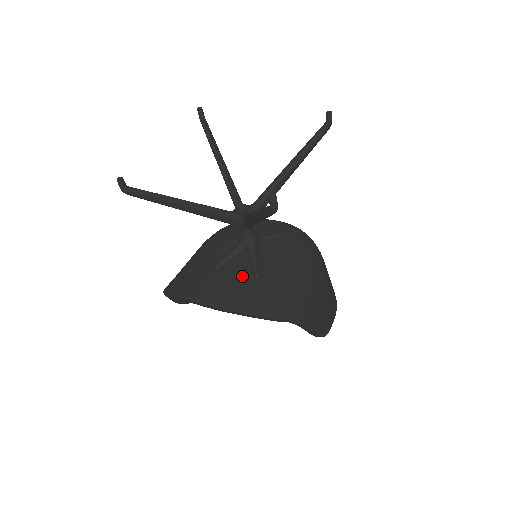
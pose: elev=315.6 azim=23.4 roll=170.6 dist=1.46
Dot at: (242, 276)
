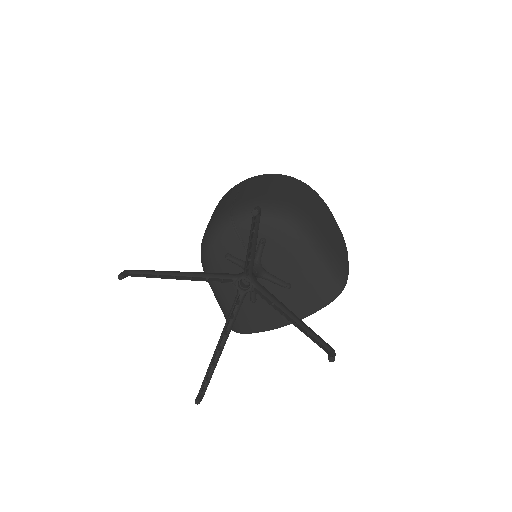
Dot at: (277, 293)
